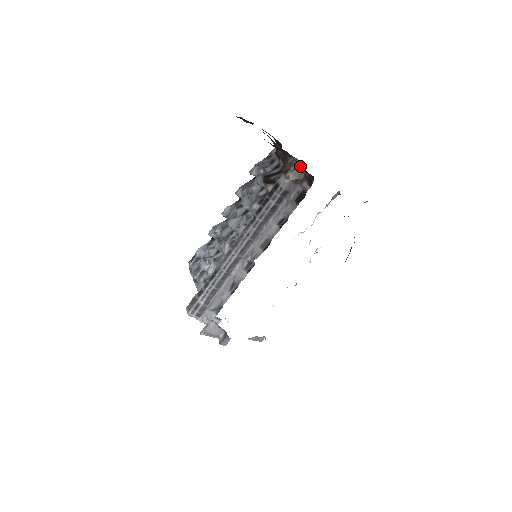
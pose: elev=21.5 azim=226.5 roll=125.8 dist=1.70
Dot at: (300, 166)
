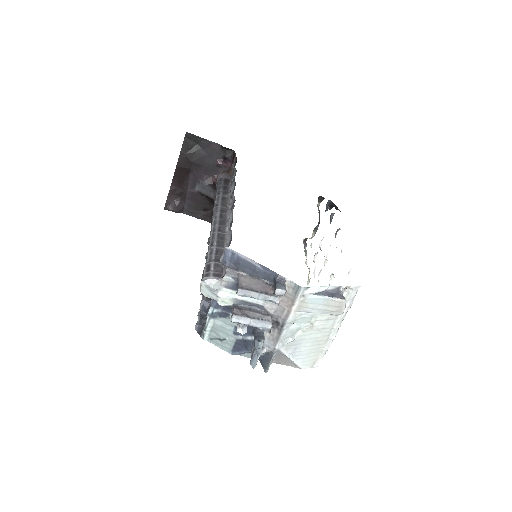
Dot at: (225, 171)
